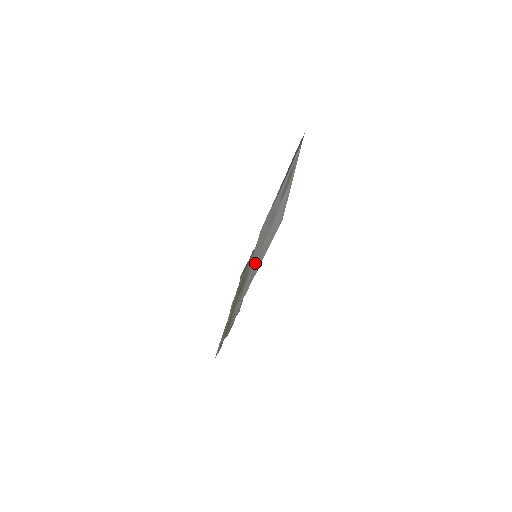
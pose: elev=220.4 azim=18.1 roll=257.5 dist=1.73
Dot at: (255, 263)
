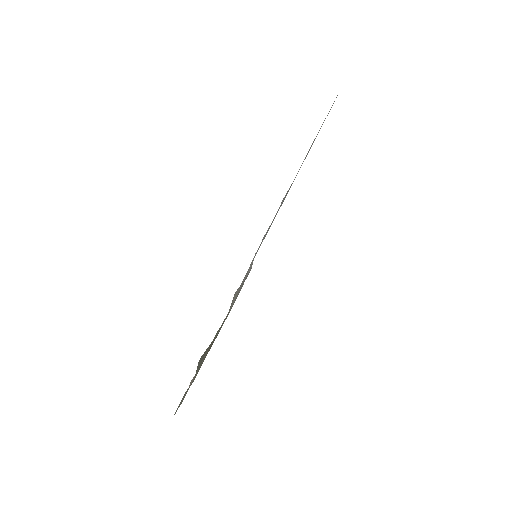
Dot at: occluded
